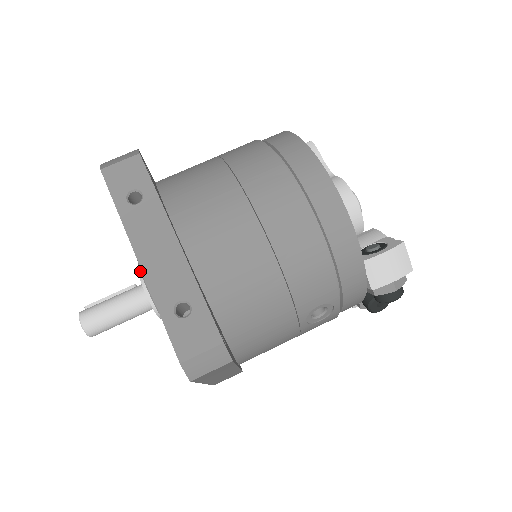
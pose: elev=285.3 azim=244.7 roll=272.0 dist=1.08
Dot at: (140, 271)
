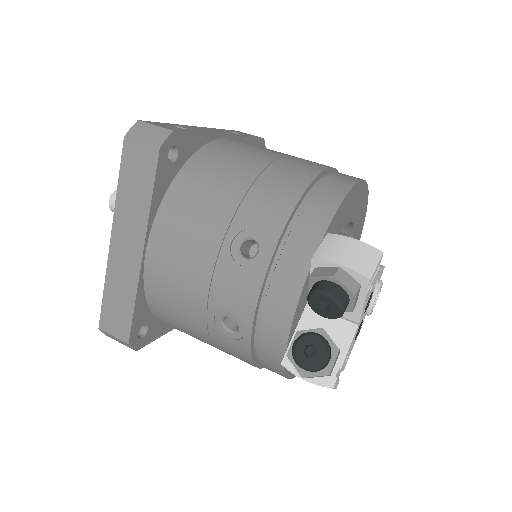
Dot at: occluded
